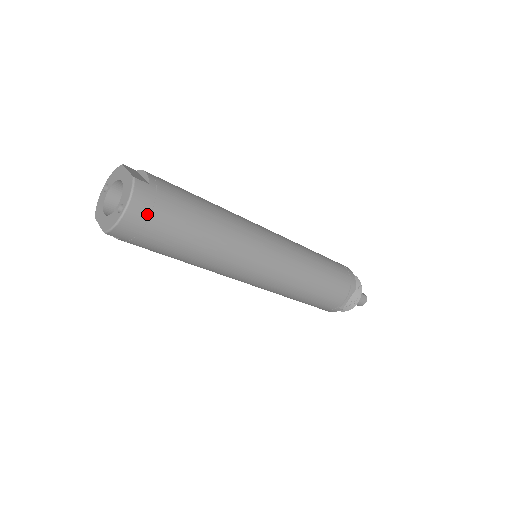
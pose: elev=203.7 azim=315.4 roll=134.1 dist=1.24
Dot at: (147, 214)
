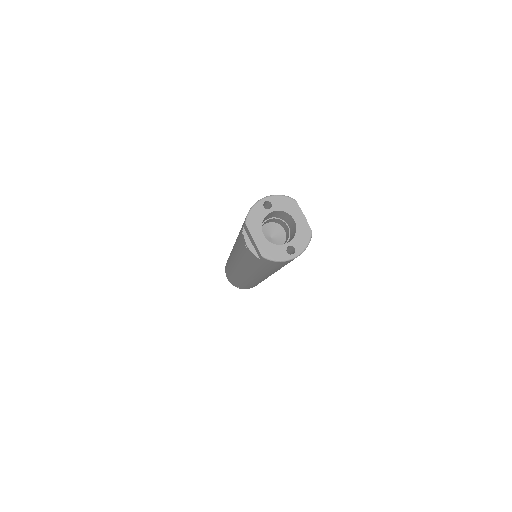
Dot at: occluded
